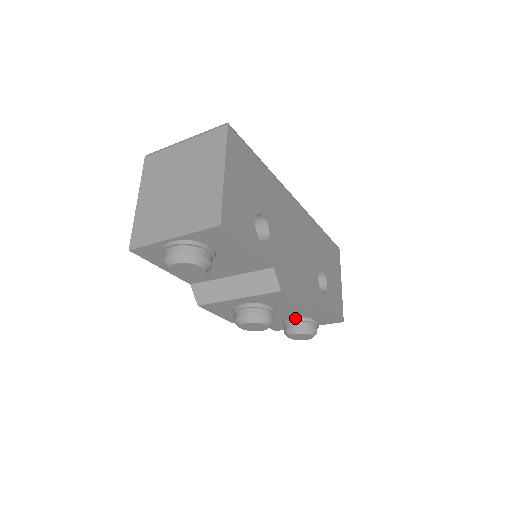
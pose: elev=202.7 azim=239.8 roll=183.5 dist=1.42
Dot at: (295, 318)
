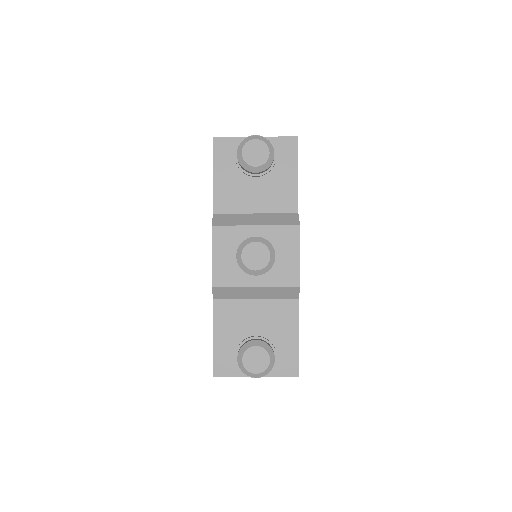
Dot at: (259, 336)
